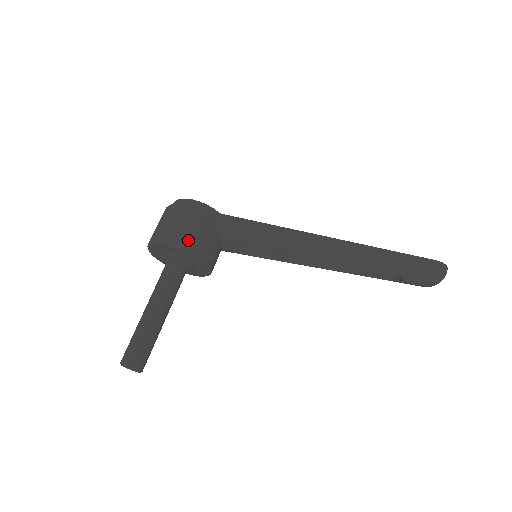
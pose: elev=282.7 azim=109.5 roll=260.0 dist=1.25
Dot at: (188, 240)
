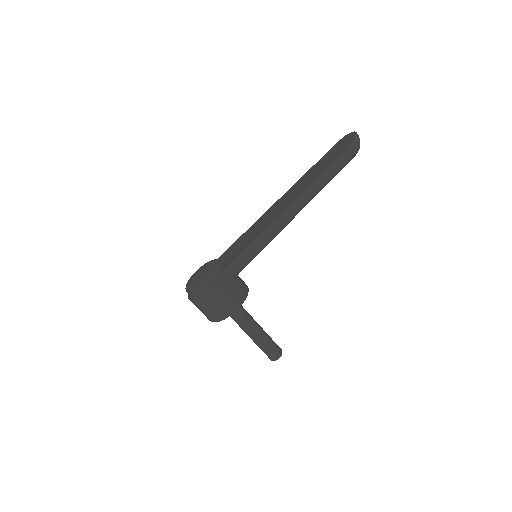
Dot at: (229, 307)
